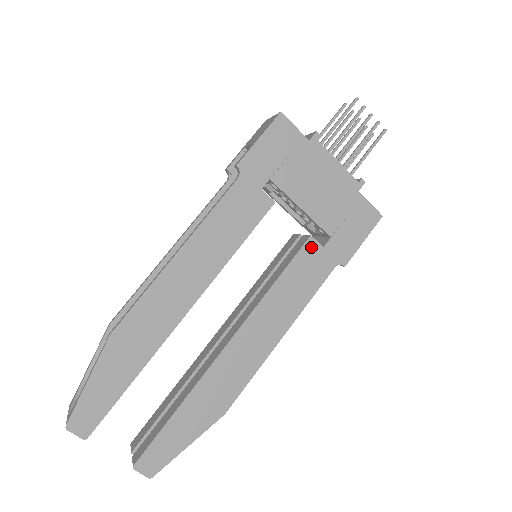
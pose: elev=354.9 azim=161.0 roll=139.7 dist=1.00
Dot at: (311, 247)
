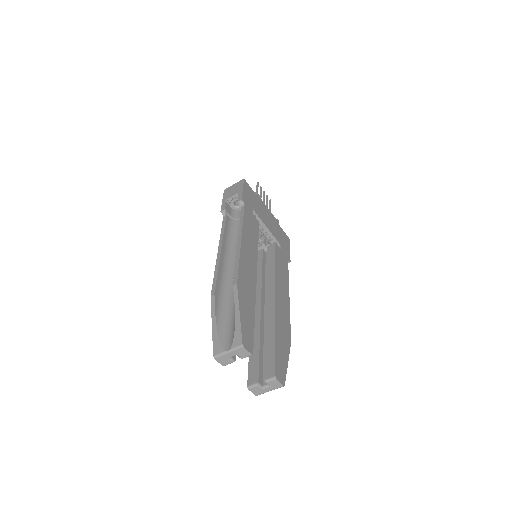
Dot at: (278, 249)
